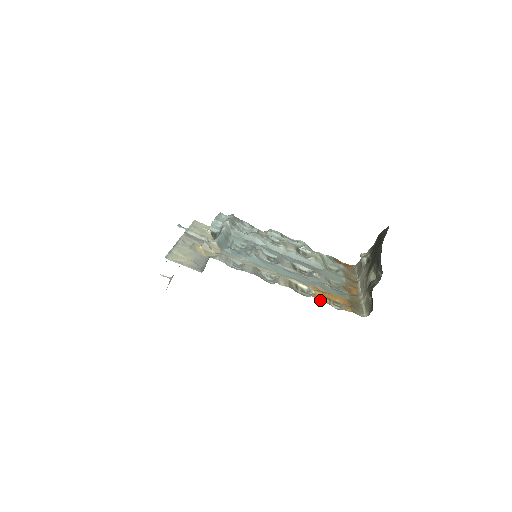
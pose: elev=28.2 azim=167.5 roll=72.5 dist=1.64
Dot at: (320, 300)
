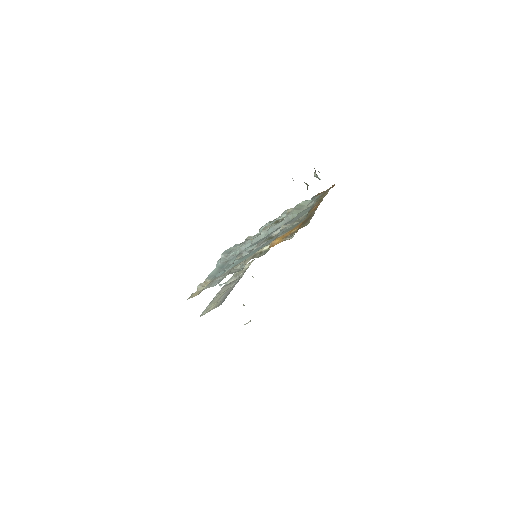
Dot at: occluded
